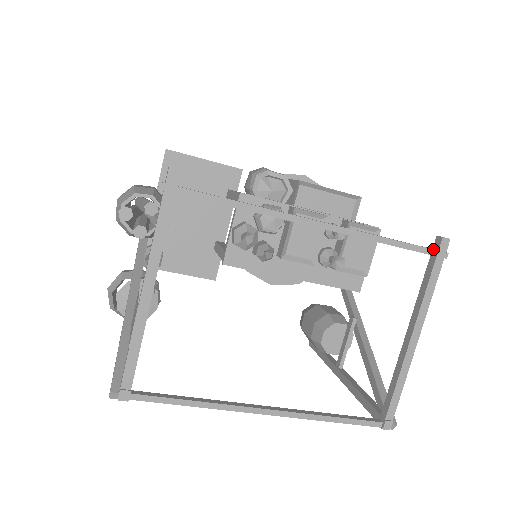
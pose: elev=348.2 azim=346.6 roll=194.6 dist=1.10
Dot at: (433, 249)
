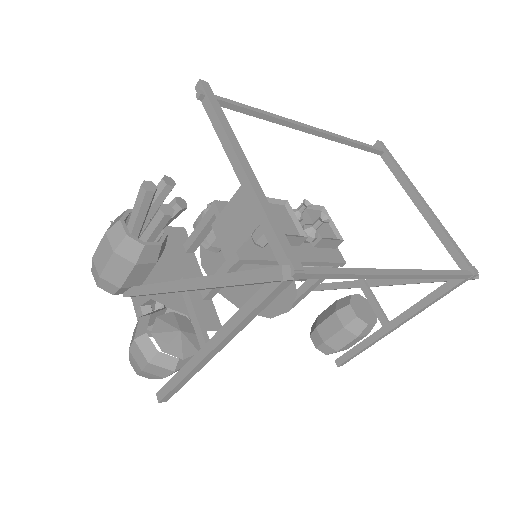
Dot at: (380, 148)
